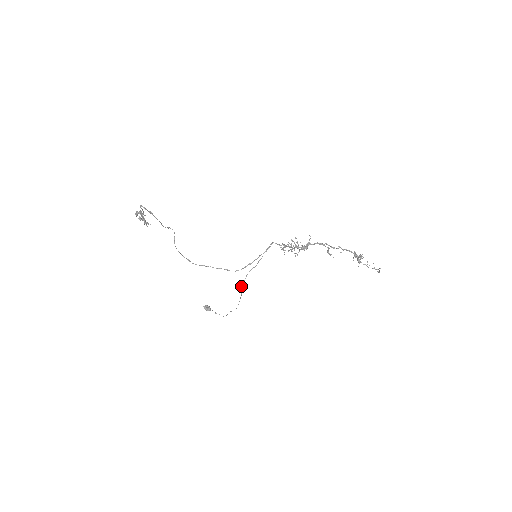
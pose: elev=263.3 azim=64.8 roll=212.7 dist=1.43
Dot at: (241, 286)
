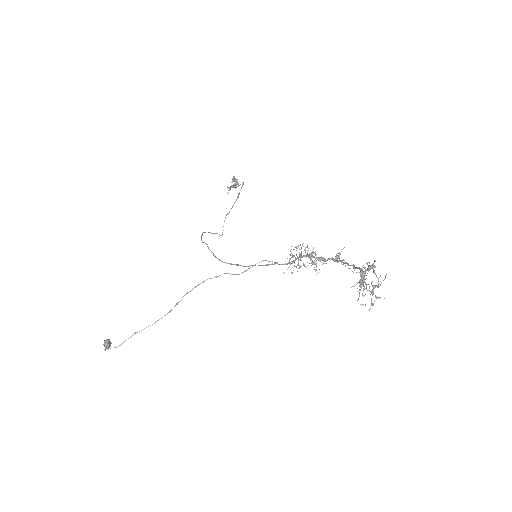
Dot at: (194, 287)
